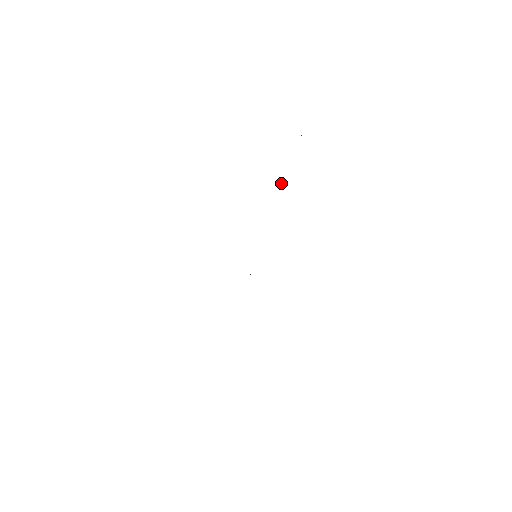
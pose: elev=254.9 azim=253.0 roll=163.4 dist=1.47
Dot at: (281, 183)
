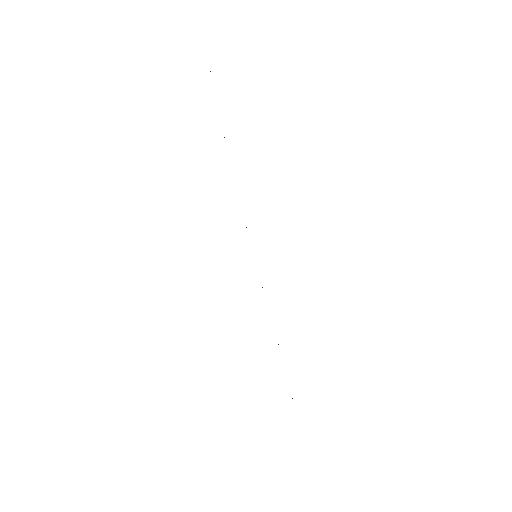
Dot at: occluded
